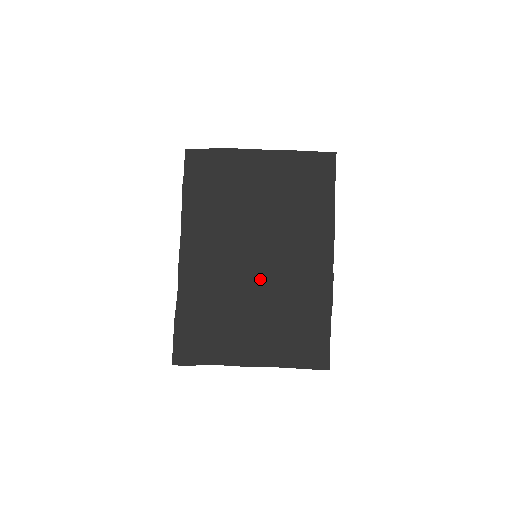
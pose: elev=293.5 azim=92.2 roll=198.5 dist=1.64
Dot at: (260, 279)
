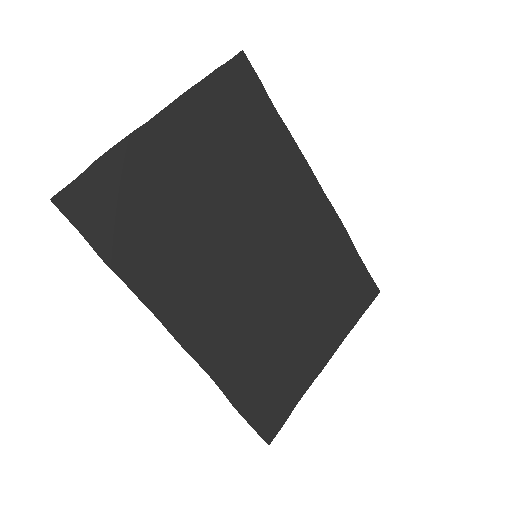
Dot at: (278, 276)
